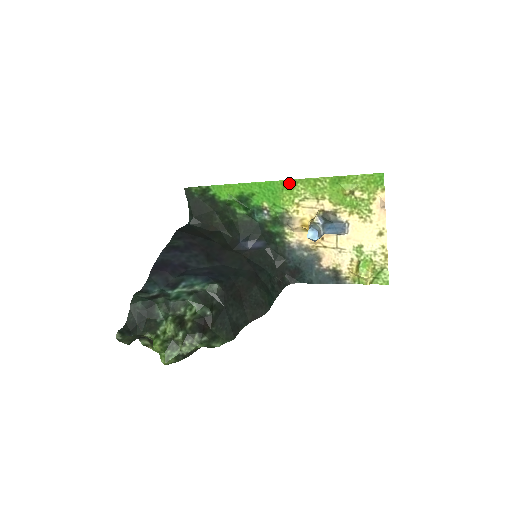
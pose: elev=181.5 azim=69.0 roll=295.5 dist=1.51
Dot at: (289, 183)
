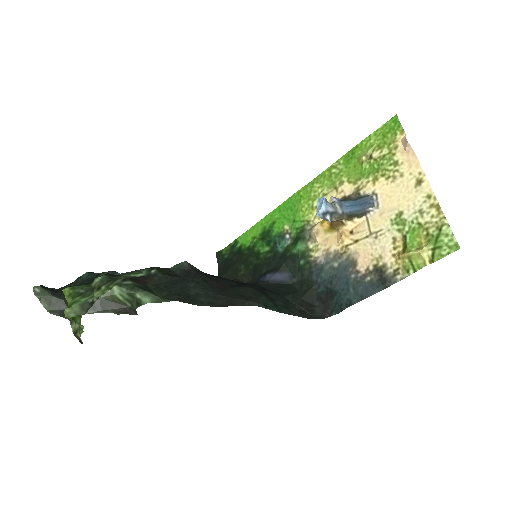
Dot at: (305, 189)
